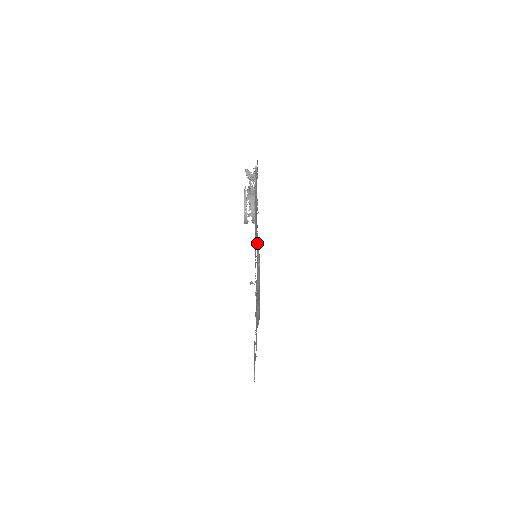
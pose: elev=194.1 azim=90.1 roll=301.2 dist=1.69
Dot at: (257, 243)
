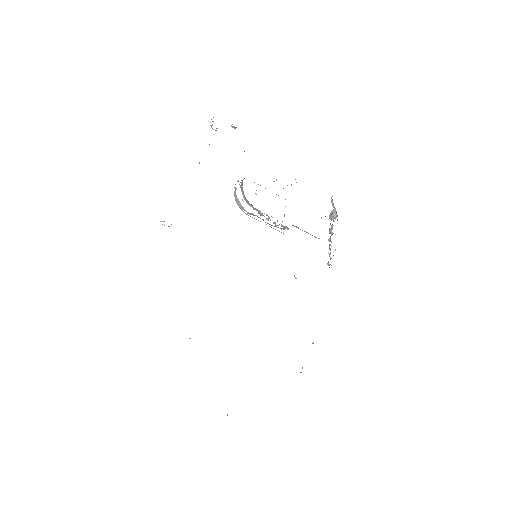
Dot at: occluded
